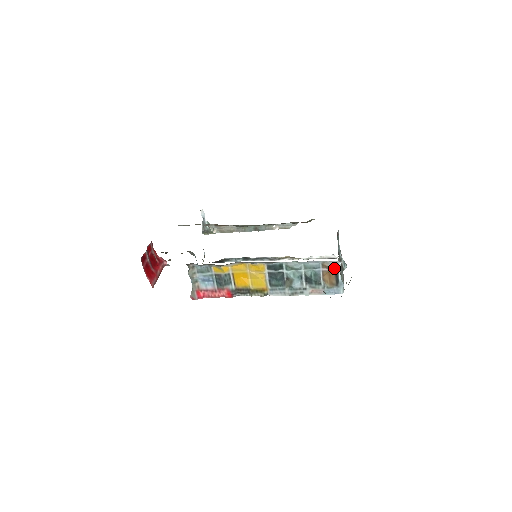
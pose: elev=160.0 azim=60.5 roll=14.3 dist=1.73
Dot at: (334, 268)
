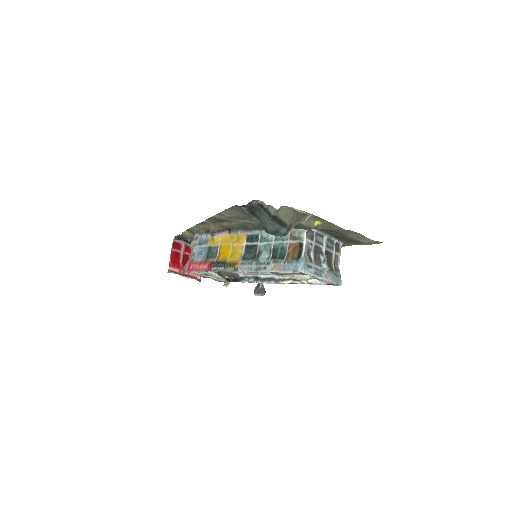
Dot at: (299, 239)
